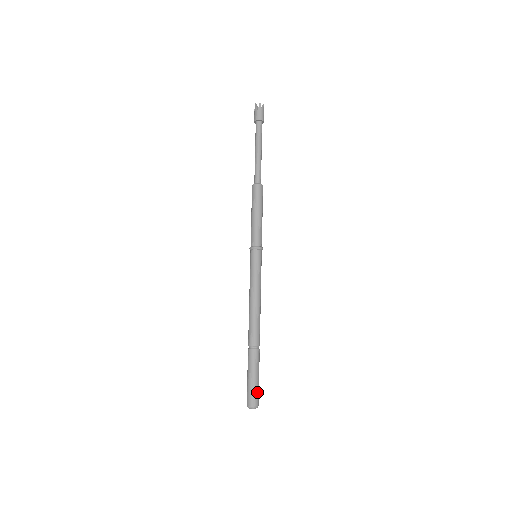
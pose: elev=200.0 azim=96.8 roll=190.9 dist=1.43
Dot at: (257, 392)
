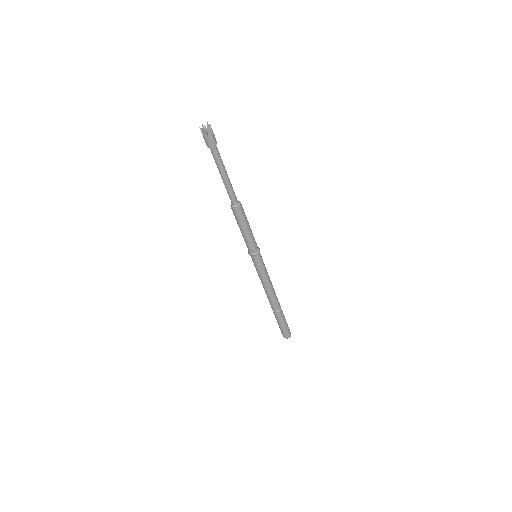
Dot at: (286, 332)
